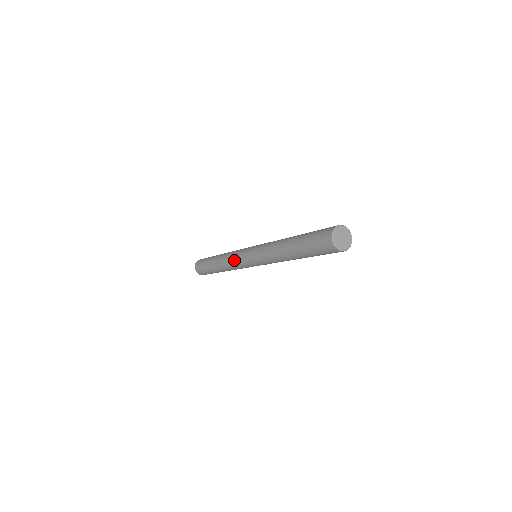
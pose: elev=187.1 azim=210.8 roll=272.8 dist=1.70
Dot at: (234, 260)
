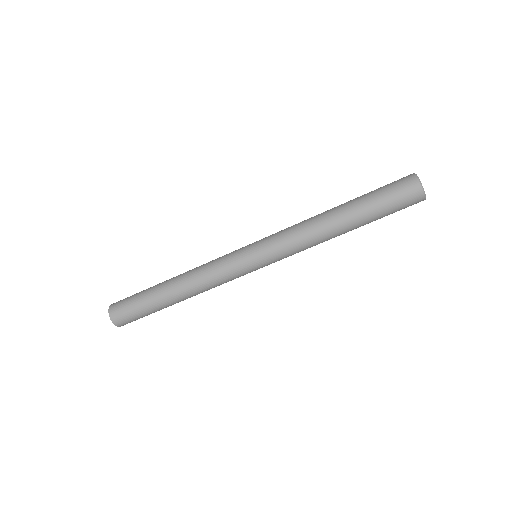
Dot at: (219, 266)
